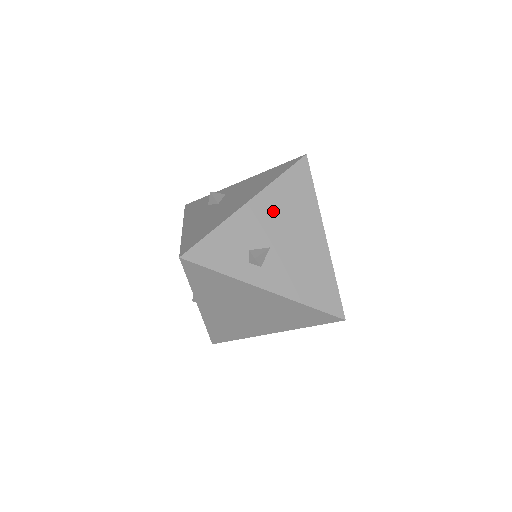
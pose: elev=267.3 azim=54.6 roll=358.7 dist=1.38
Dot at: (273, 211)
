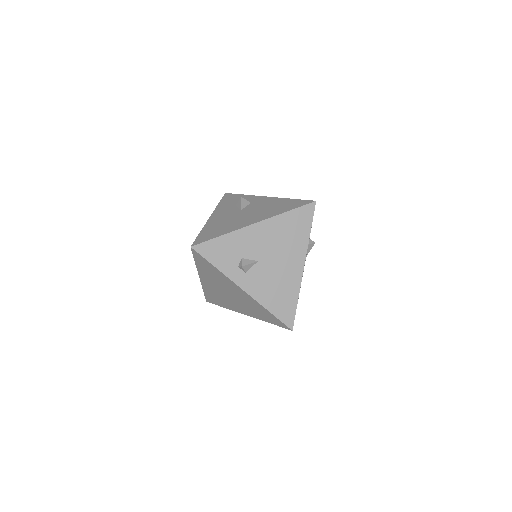
Dot at: (271, 236)
